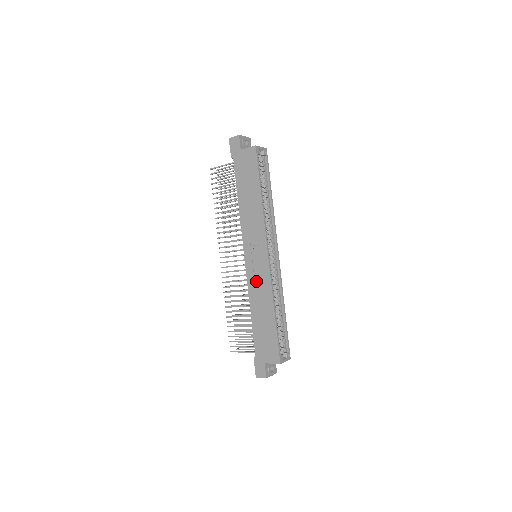
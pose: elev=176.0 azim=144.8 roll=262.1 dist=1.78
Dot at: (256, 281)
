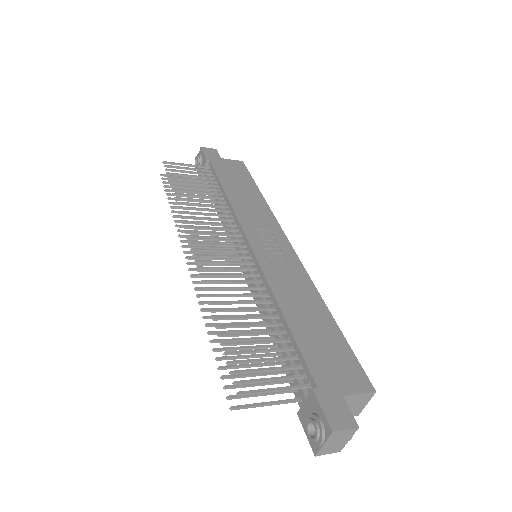
Dot at: (280, 271)
